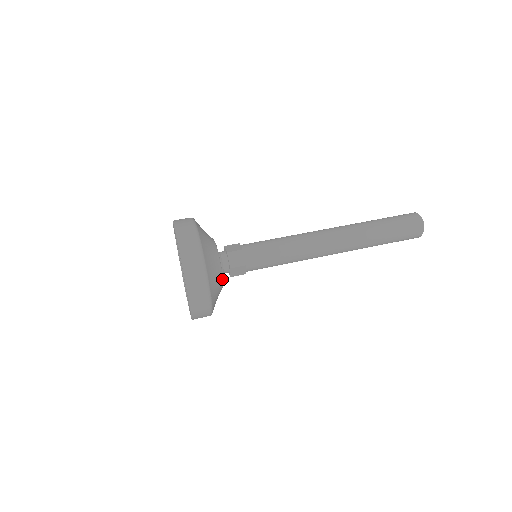
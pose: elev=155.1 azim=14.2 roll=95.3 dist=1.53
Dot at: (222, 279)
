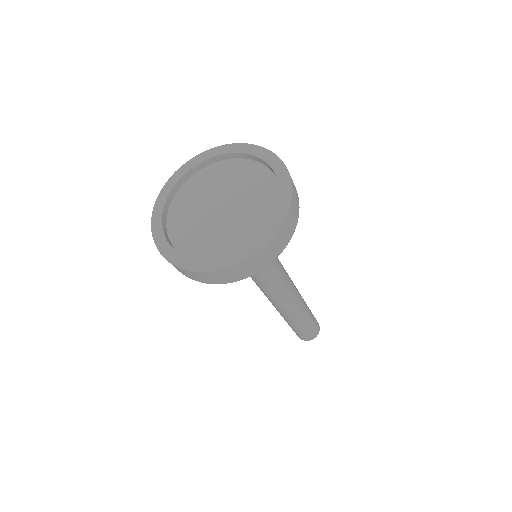
Dot at: occluded
